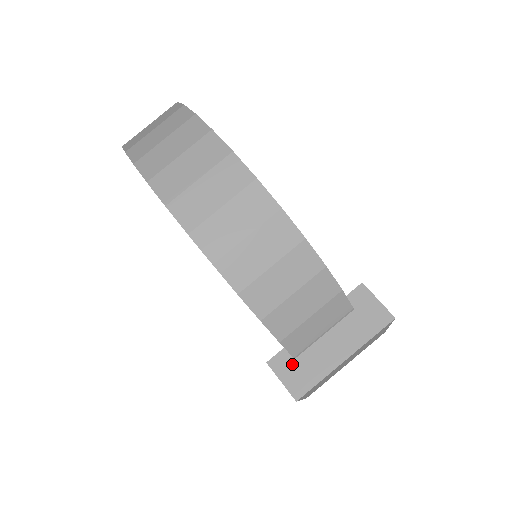
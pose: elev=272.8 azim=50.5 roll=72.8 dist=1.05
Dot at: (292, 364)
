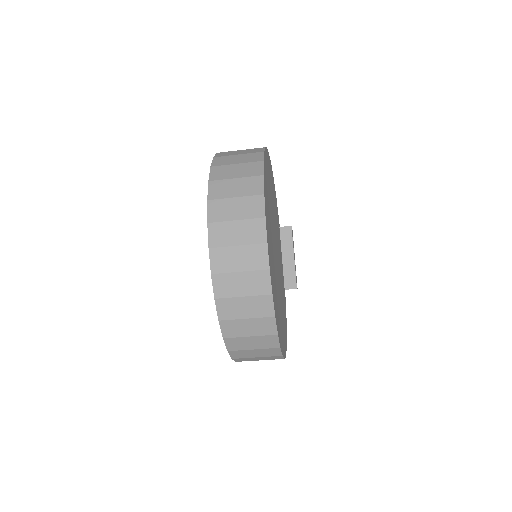
Dot at: occluded
